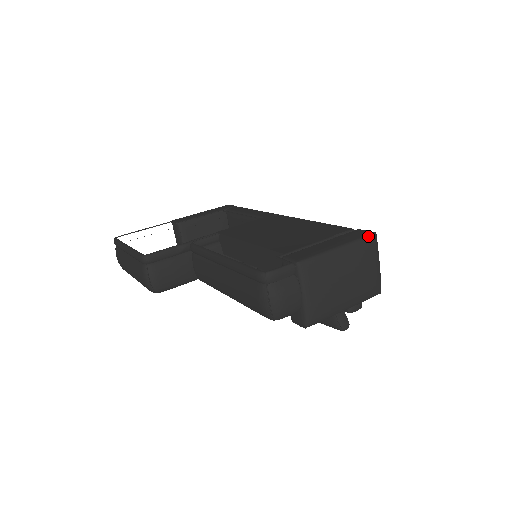
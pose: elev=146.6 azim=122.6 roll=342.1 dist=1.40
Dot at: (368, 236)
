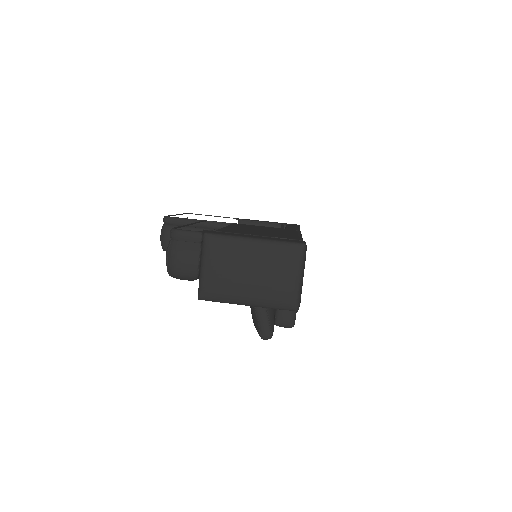
Dot at: (293, 243)
